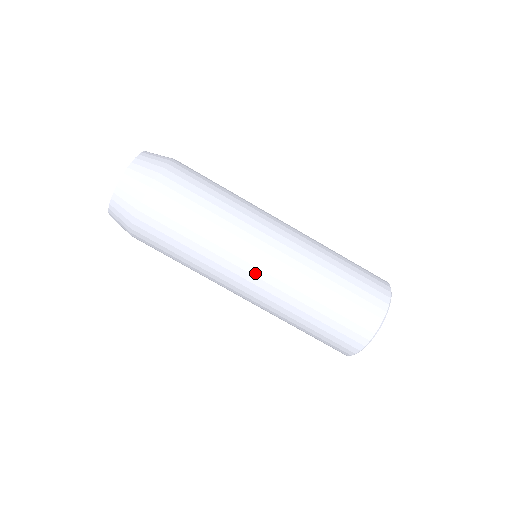
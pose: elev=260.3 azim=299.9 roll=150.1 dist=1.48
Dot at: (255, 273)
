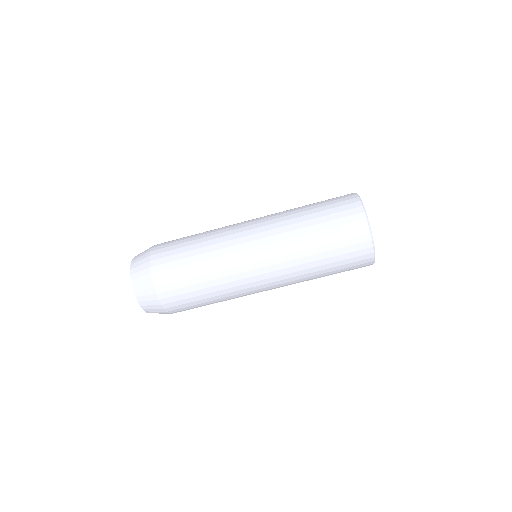
Dot at: (258, 266)
